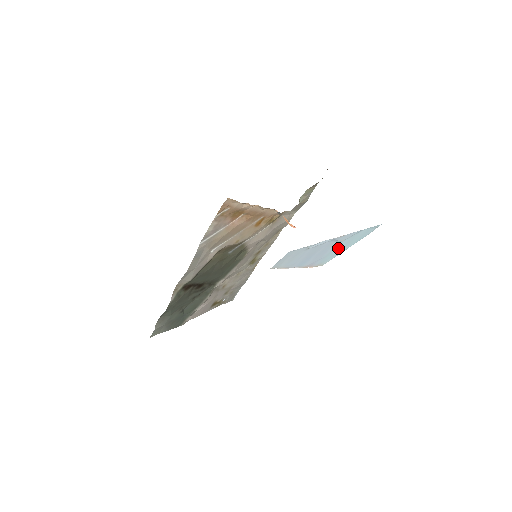
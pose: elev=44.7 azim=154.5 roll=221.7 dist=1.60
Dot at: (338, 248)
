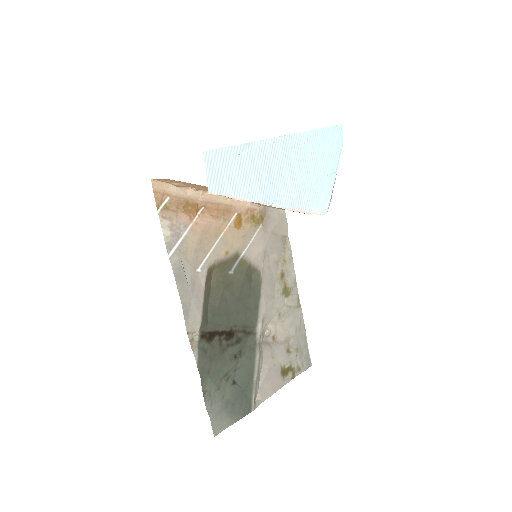
Dot at: (311, 171)
